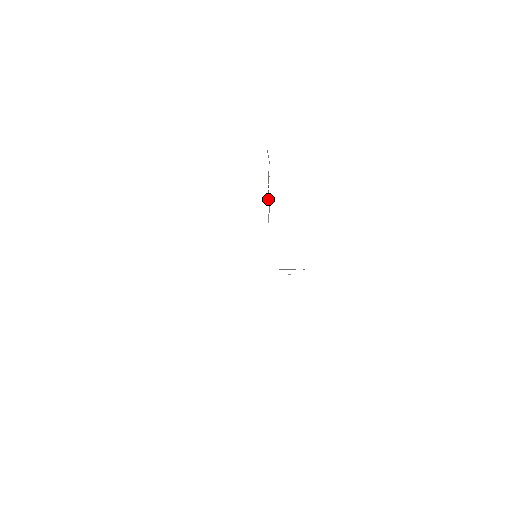
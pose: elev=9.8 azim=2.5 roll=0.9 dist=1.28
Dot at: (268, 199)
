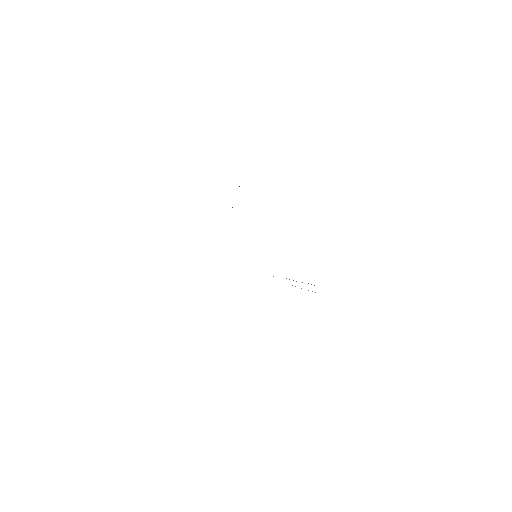
Dot at: occluded
